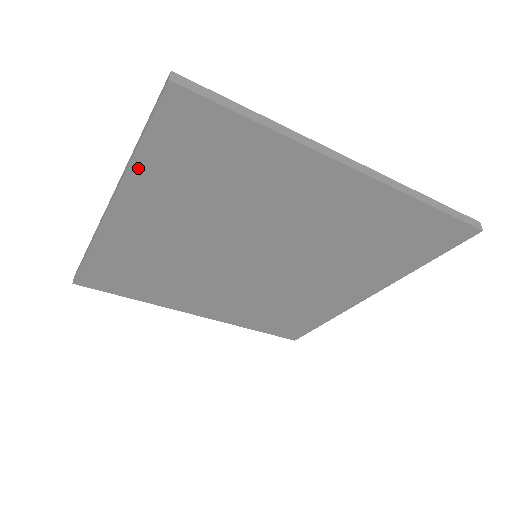
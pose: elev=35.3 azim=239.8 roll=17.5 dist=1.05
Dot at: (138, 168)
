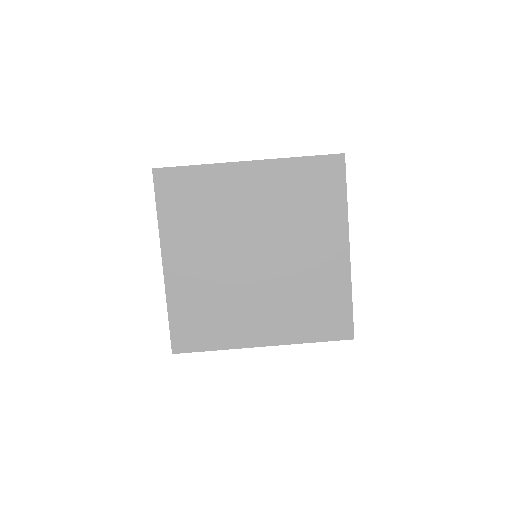
Dot at: (290, 162)
